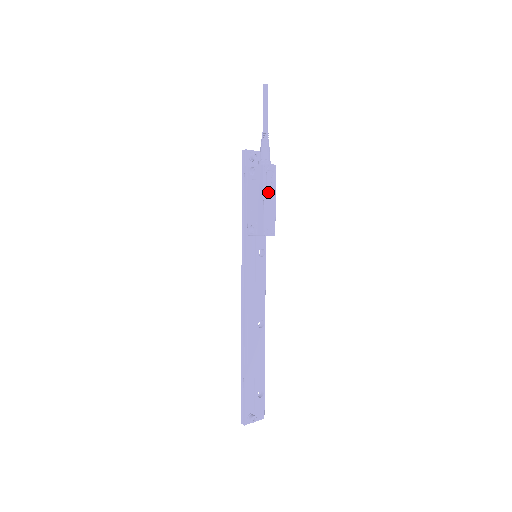
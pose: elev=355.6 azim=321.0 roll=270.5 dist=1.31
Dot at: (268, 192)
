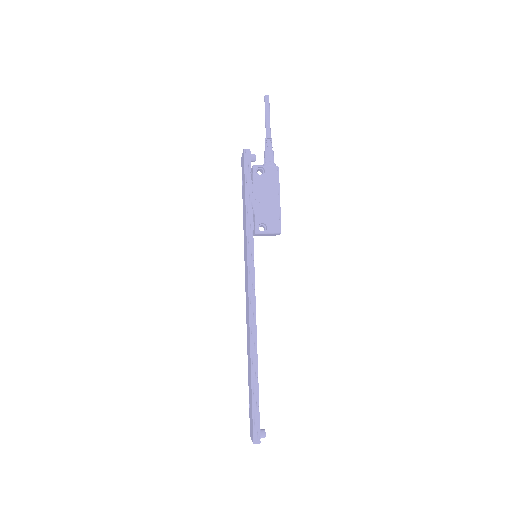
Dot at: (278, 193)
